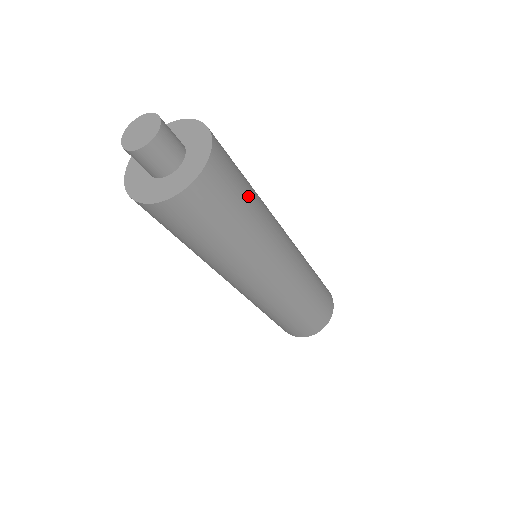
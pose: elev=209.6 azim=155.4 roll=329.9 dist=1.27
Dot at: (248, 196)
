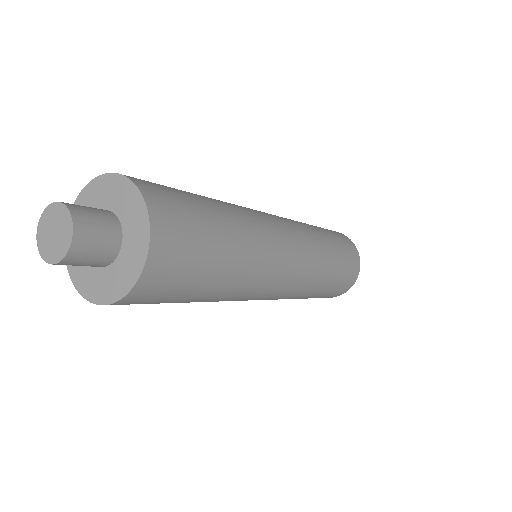
Dot at: (211, 210)
